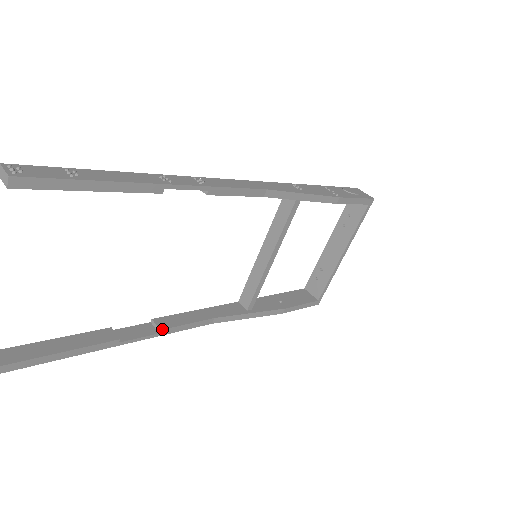
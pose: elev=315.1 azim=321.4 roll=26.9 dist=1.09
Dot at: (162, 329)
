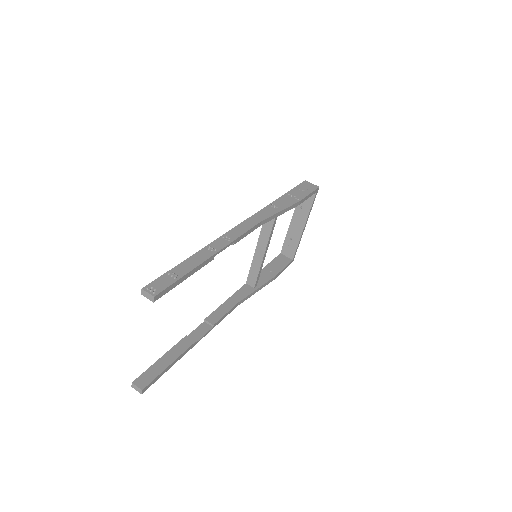
Dot at: (214, 324)
